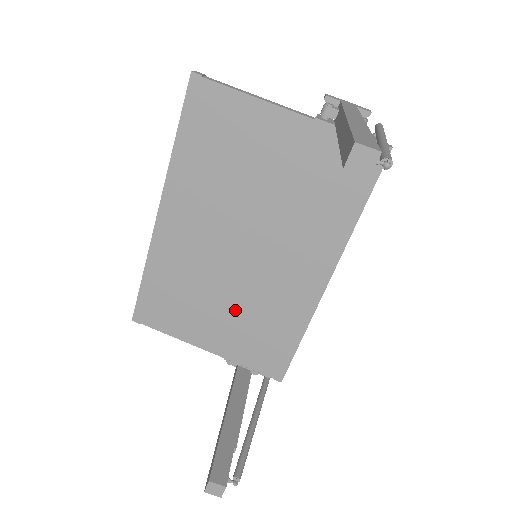
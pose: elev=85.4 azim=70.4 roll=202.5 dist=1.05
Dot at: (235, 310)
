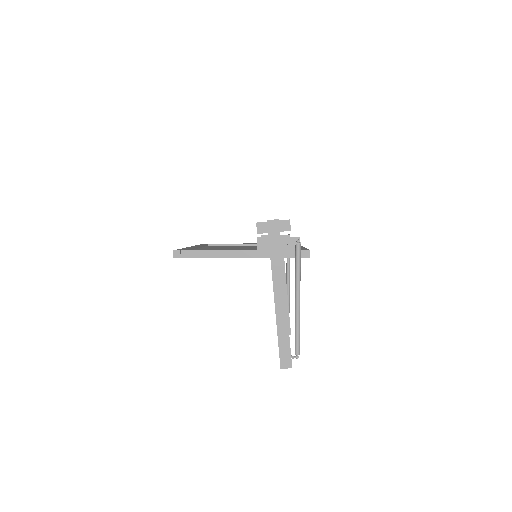
Dot at: occluded
